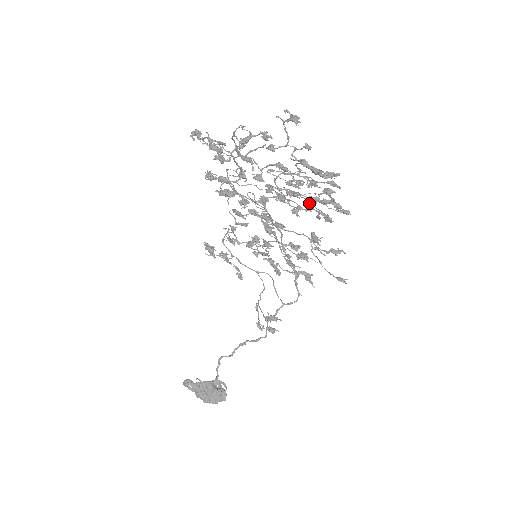
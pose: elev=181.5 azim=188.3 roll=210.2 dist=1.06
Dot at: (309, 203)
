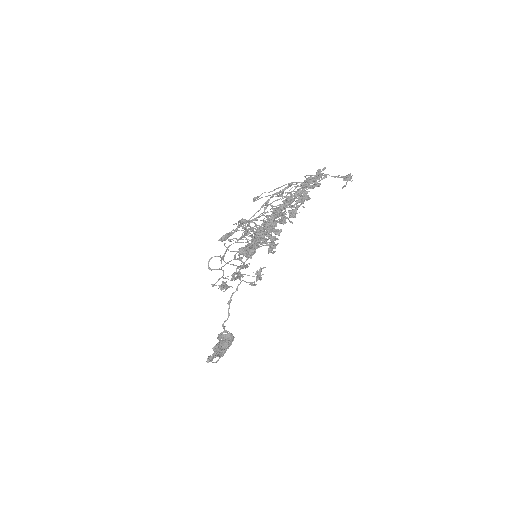
Dot at: occluded
